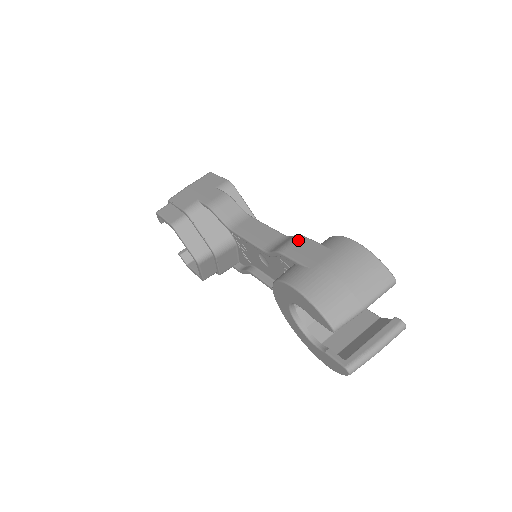
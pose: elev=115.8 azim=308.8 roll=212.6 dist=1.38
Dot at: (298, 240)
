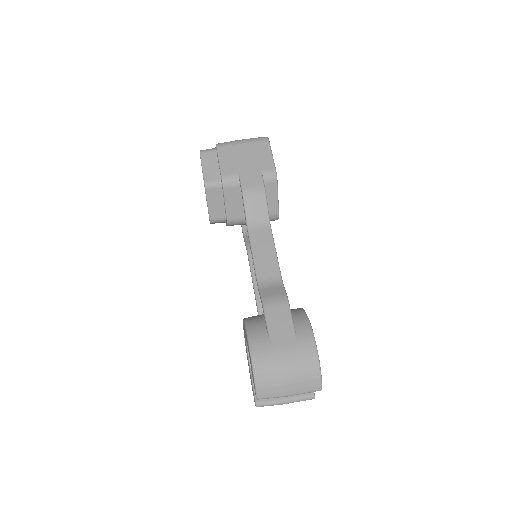
Dot at: (282, 305)
